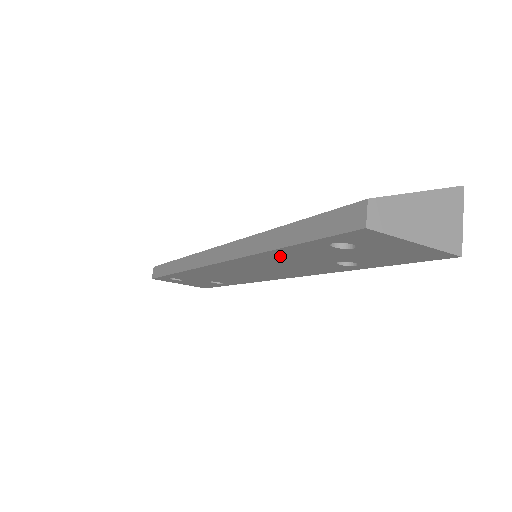
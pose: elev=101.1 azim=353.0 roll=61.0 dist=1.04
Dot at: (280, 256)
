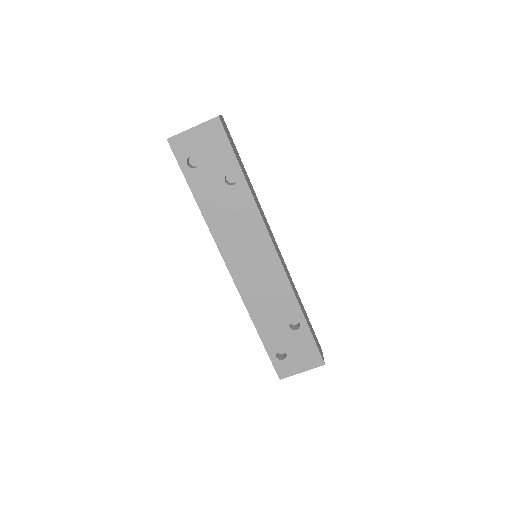
Dot at: (210, 209)
